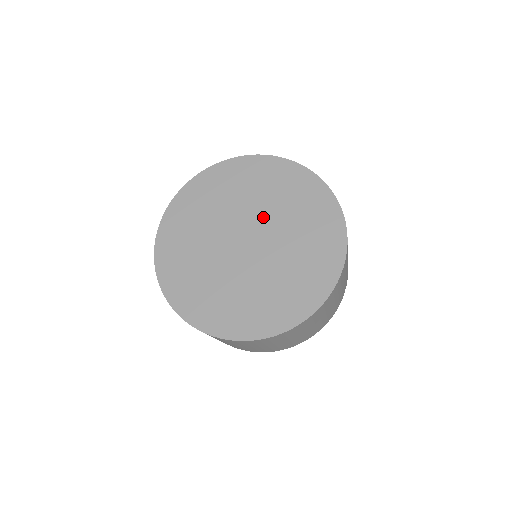
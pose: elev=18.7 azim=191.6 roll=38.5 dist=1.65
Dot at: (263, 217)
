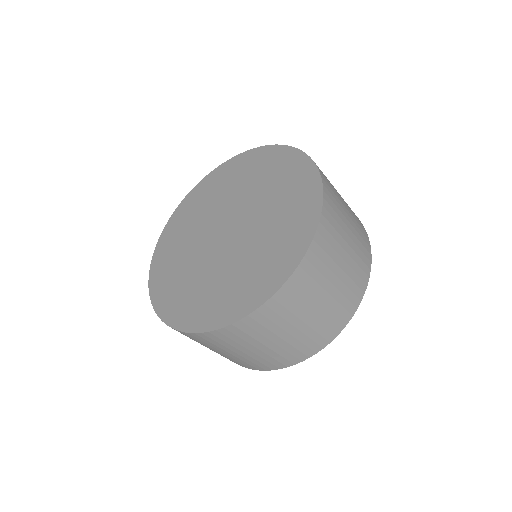
Dot at: (237, 203)
